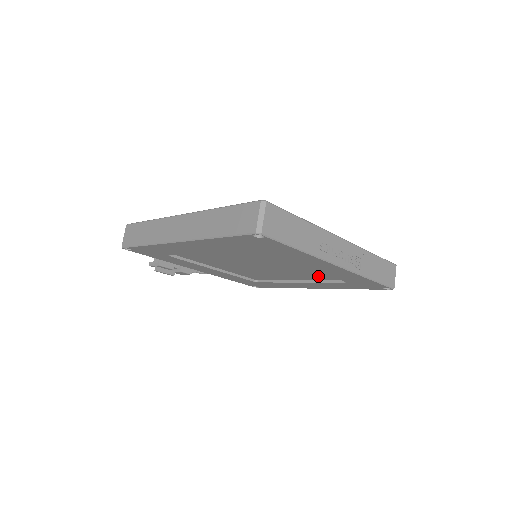
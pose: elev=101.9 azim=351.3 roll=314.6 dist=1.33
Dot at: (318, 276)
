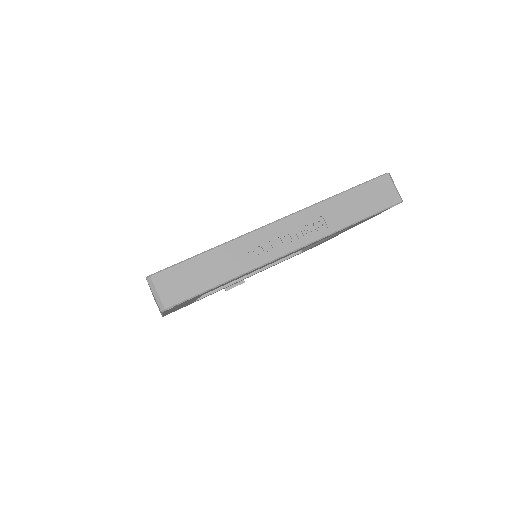
Dot at: occluded
